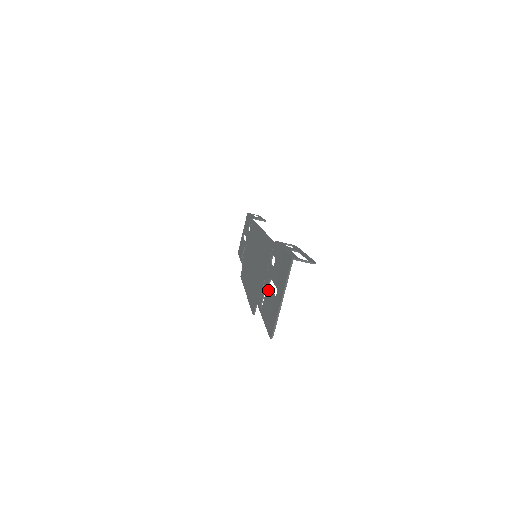
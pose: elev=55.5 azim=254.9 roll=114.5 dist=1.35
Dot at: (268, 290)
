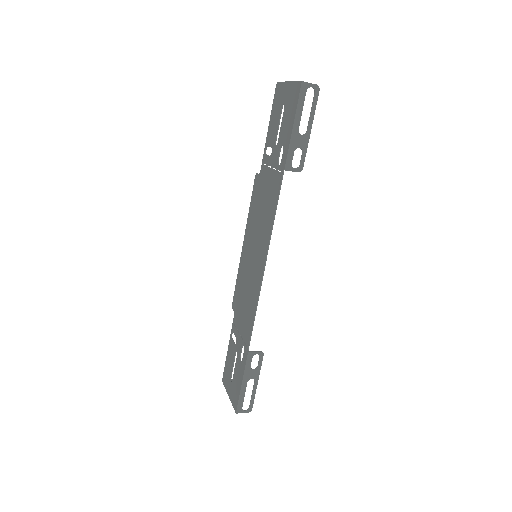
Dot at: (234, 353)
